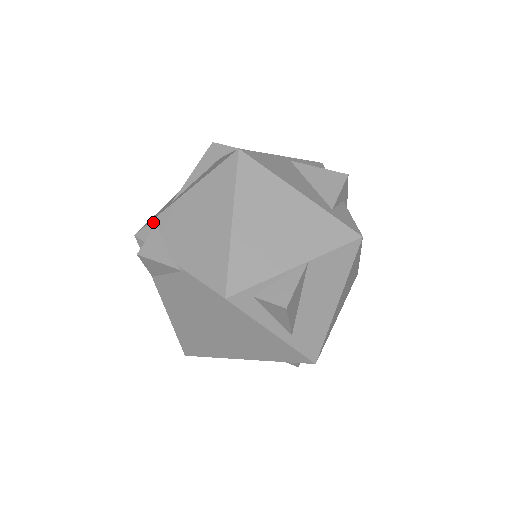
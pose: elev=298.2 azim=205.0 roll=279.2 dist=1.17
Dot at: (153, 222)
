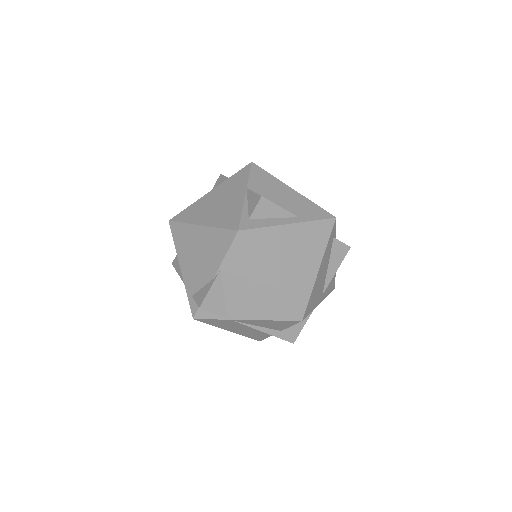
Dot at: (189, 299)
